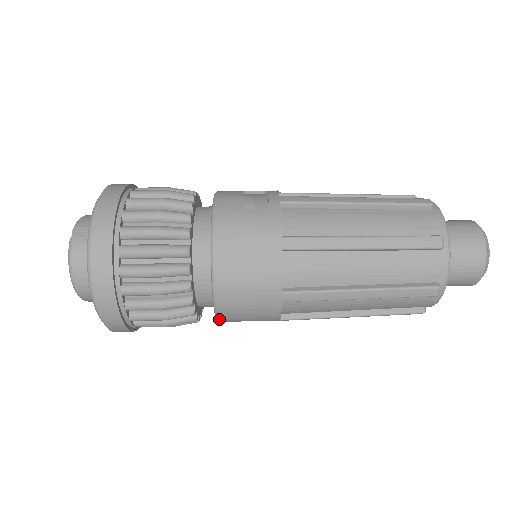
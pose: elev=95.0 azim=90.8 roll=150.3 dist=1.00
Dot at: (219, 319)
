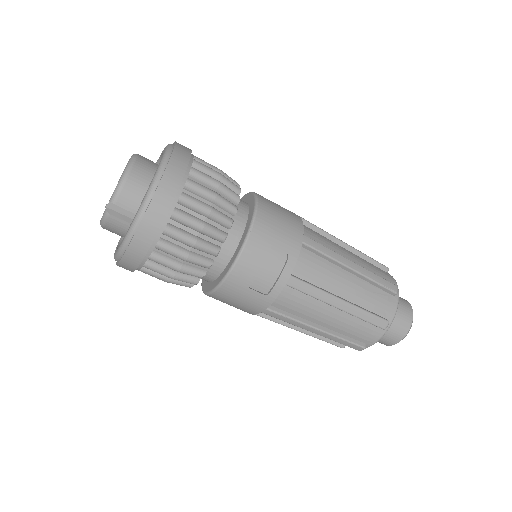
Dot at: occluded
